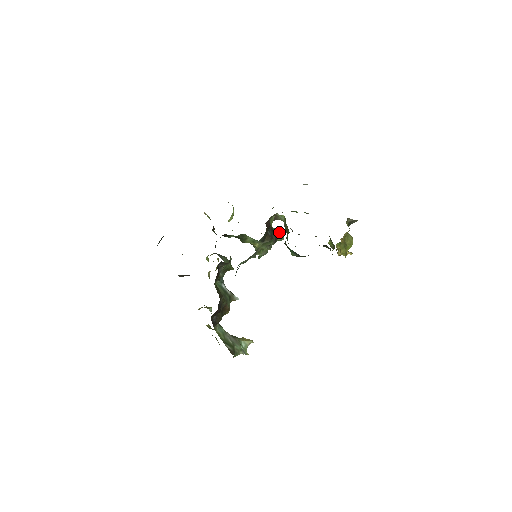
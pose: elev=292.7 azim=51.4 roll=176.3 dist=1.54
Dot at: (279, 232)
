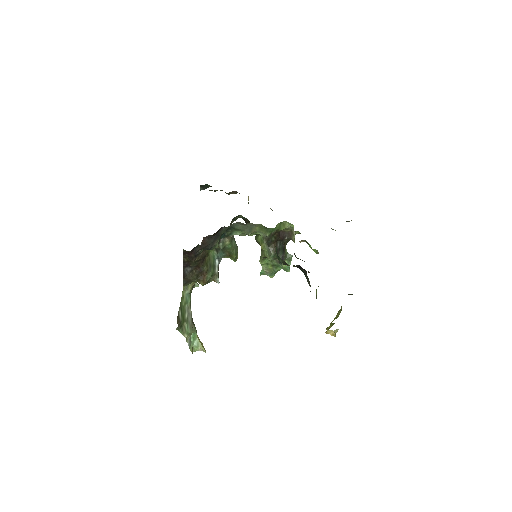
Dot at: (289, 259)
